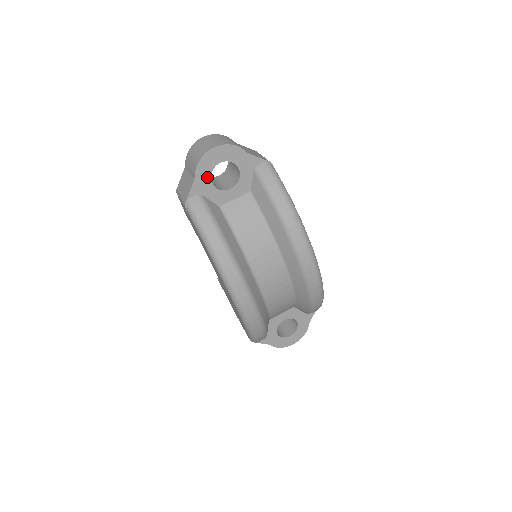
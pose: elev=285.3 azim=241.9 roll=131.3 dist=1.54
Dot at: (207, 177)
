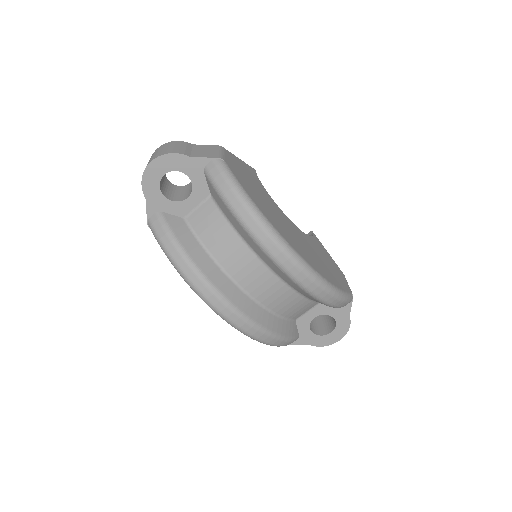
Dot at: (157, 193)
